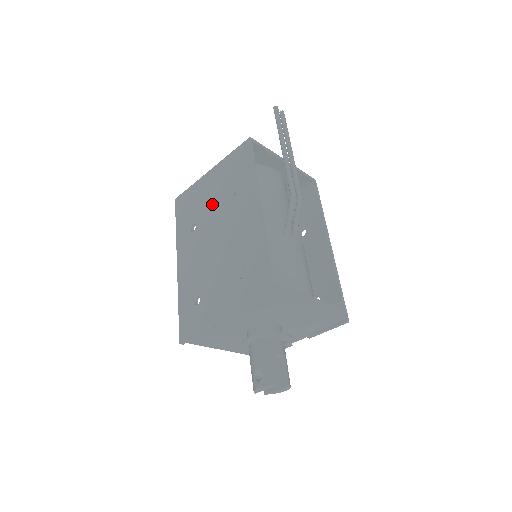
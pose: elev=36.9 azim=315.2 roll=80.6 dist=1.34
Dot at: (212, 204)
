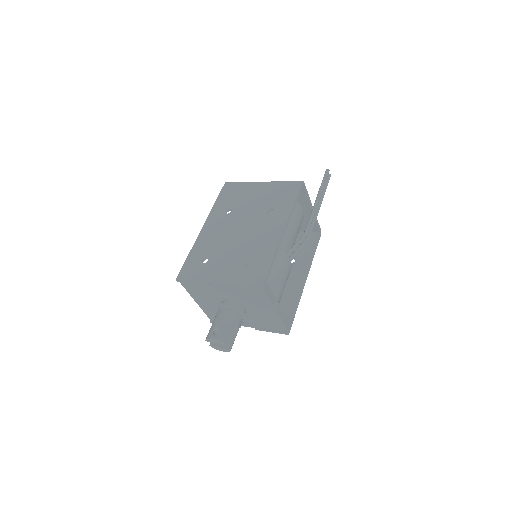
Dot at: (252, 205)
